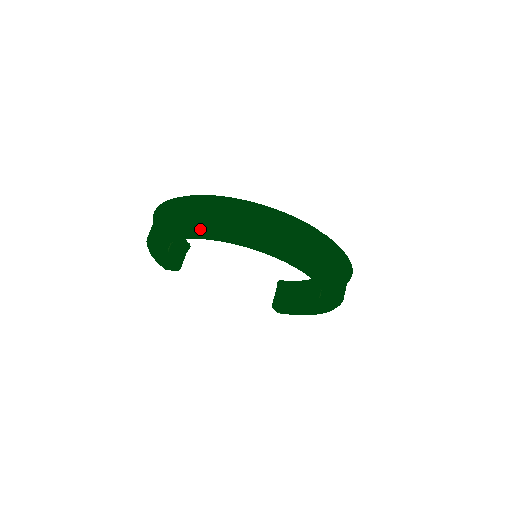
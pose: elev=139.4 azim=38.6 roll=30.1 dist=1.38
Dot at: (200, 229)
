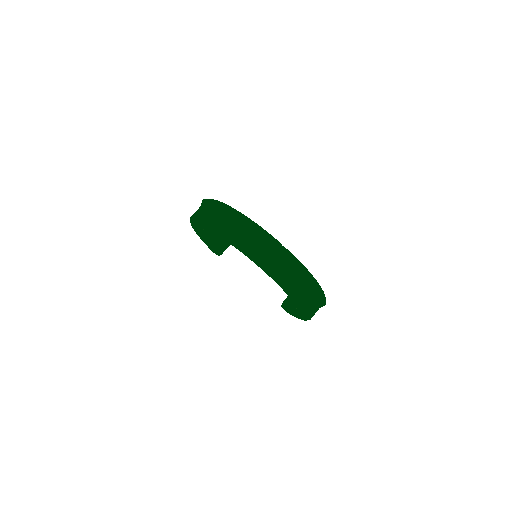
Dot at: (203, 222)
